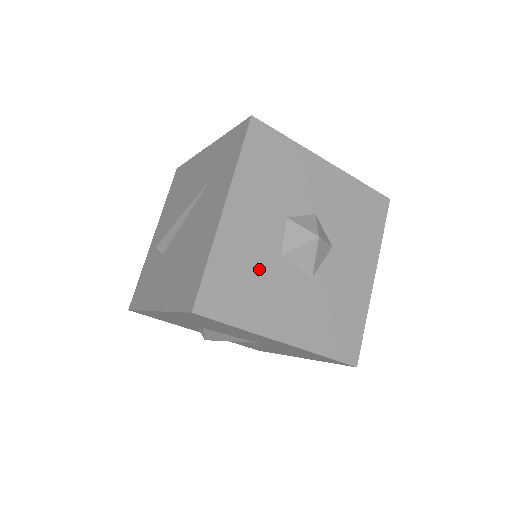
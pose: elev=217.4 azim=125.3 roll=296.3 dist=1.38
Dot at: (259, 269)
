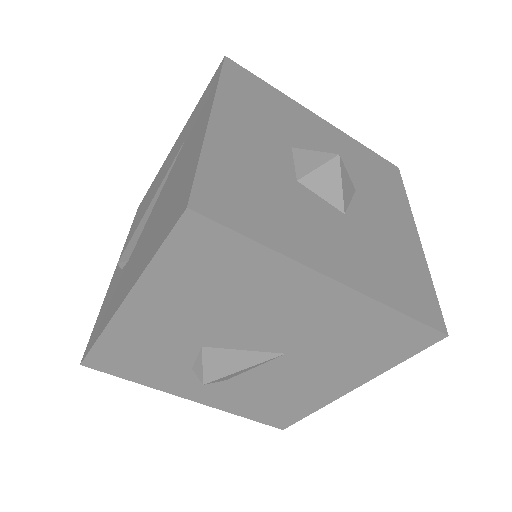
Dot at: (273, 186)
